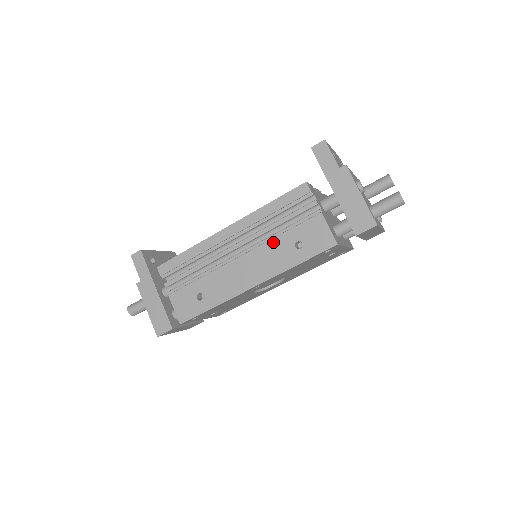
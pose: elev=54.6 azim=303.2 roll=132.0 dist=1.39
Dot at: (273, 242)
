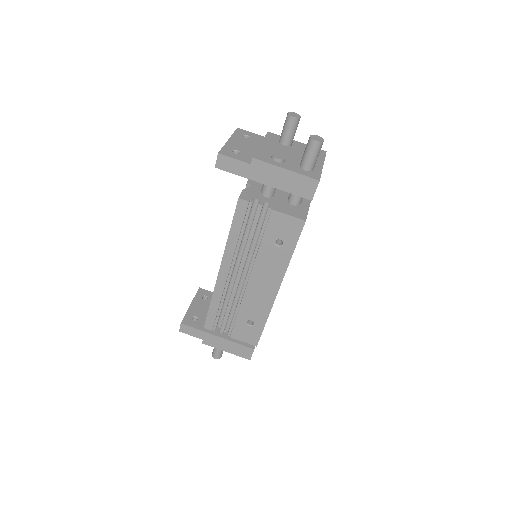
Dot at: (260, 255)
